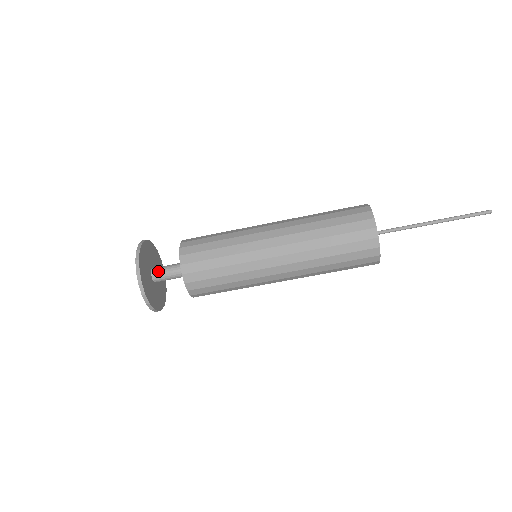
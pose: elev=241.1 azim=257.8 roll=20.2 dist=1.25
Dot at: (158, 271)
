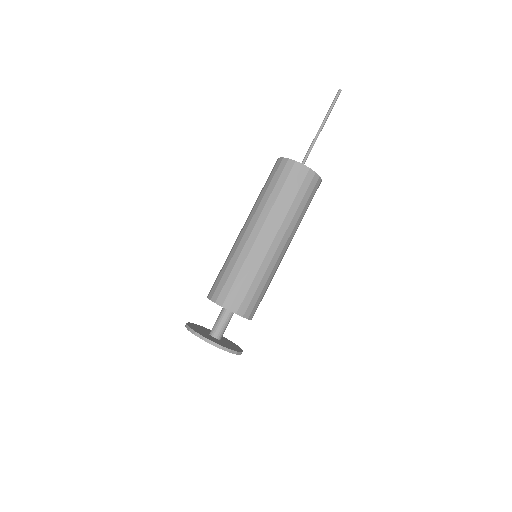
Dot at: (212, 329)
